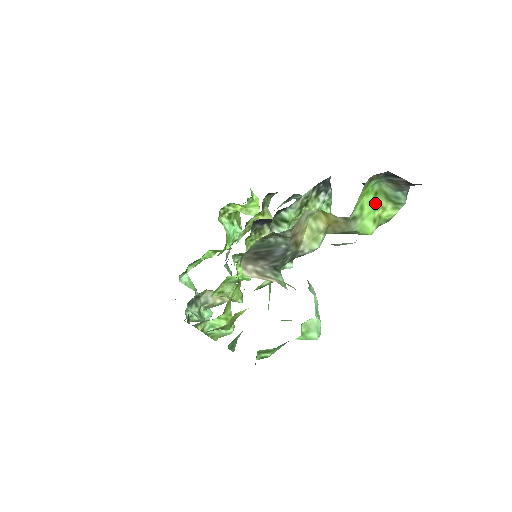
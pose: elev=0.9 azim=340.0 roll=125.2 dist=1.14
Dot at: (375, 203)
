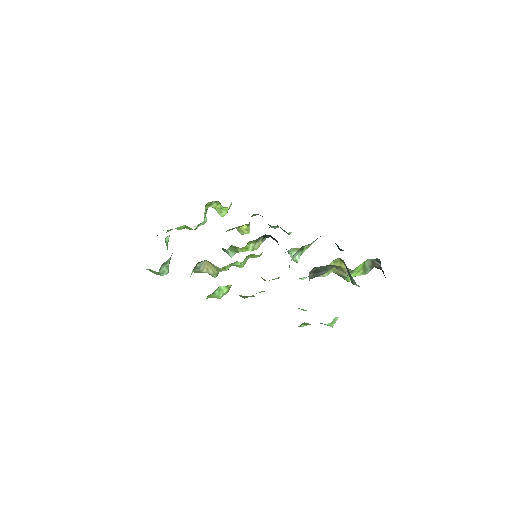
Dot at: (360, 268)
